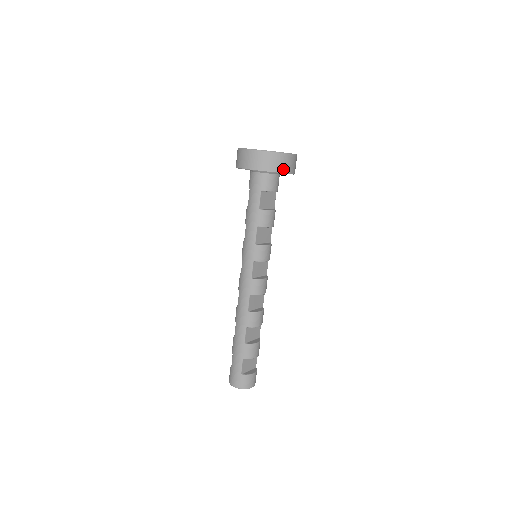
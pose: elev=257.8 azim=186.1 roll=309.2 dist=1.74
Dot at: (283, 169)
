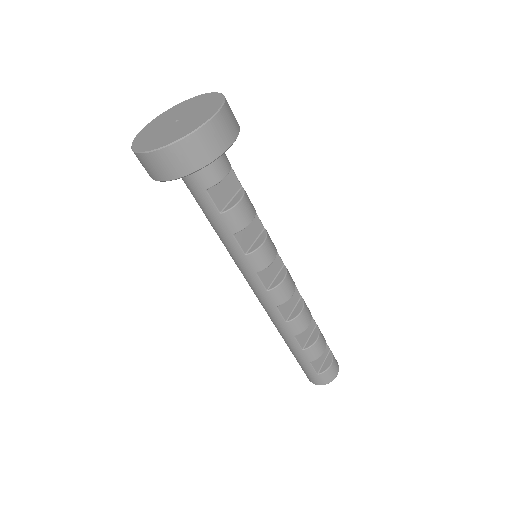
Dot at: (216, 150)
